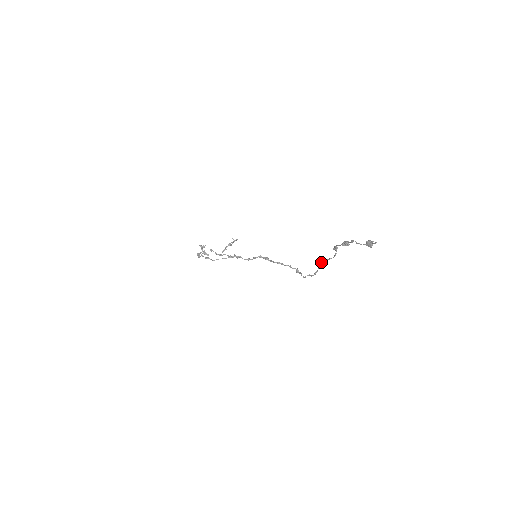
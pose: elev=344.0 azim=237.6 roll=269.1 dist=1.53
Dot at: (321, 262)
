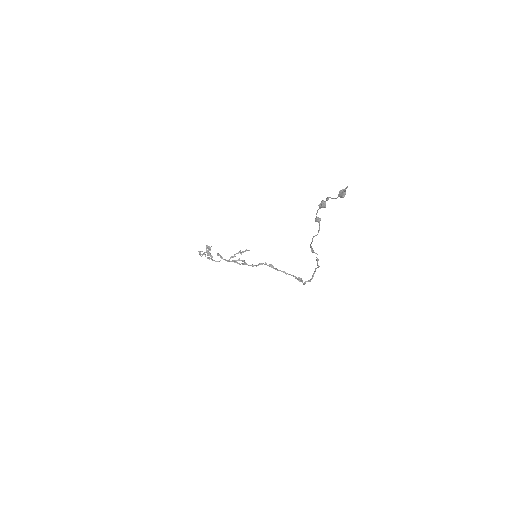
Dot at: (311, 250)
